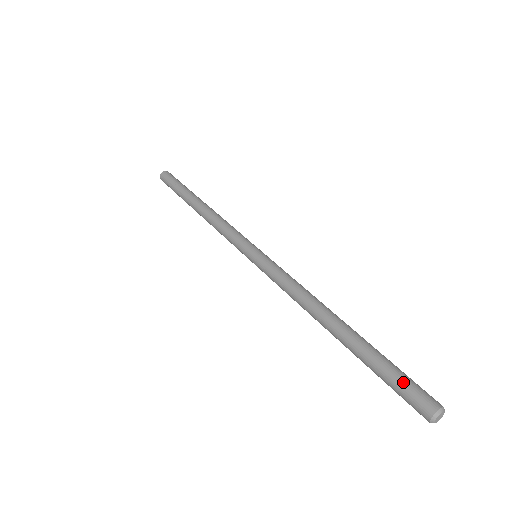
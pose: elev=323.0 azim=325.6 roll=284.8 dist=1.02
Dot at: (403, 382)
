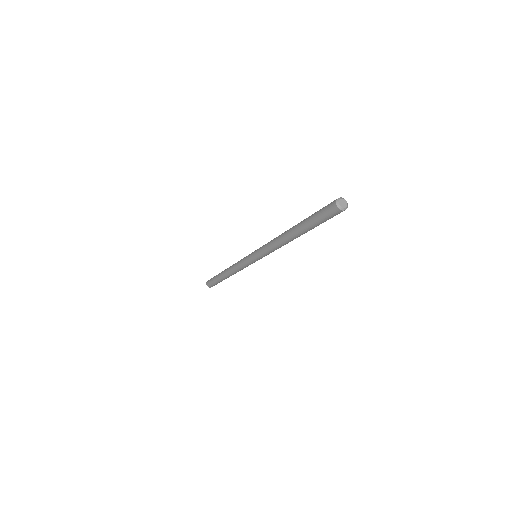
Dot at: (322, 208)
